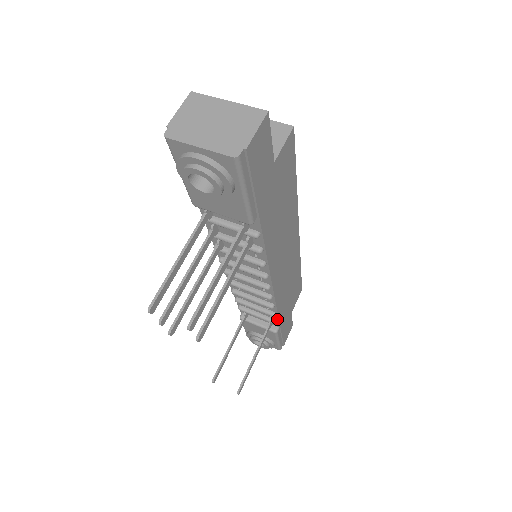
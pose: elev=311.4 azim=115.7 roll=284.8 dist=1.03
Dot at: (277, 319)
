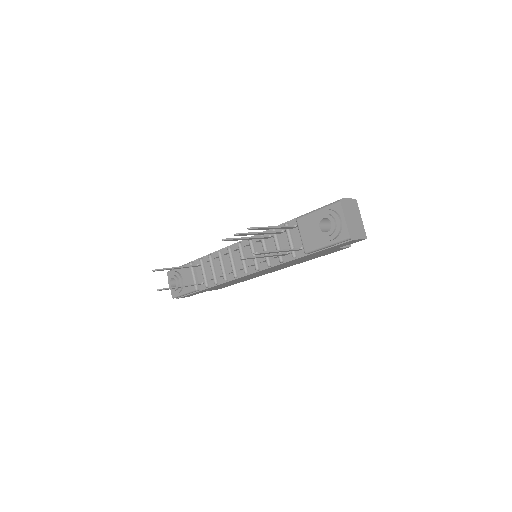
Dot at: (210, 286)
